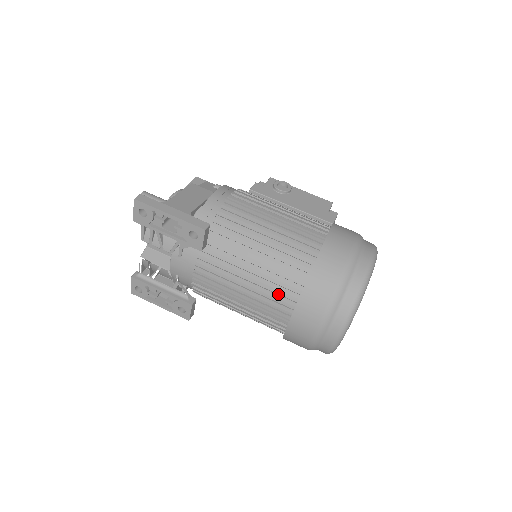
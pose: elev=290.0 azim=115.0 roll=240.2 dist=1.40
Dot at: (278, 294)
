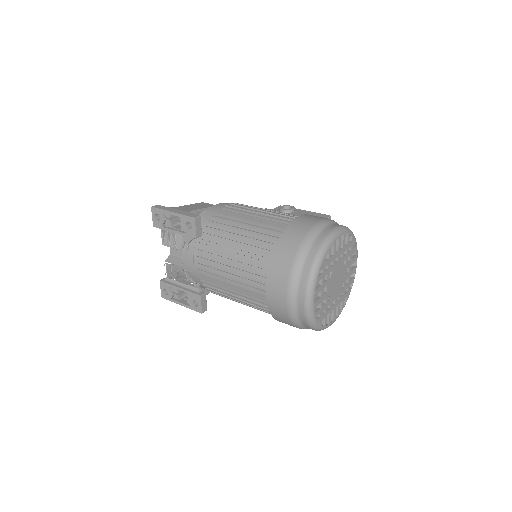
Dot at: (255, 266)
